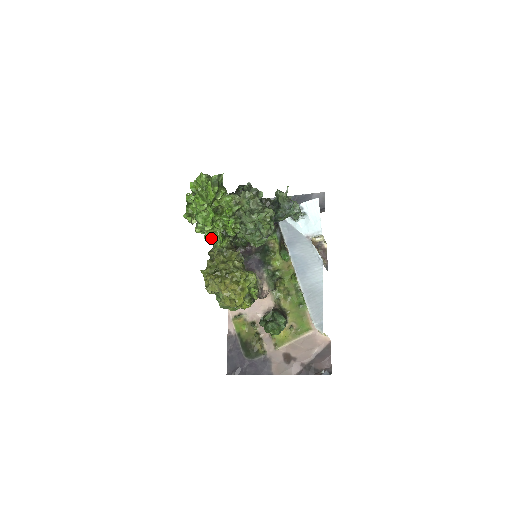
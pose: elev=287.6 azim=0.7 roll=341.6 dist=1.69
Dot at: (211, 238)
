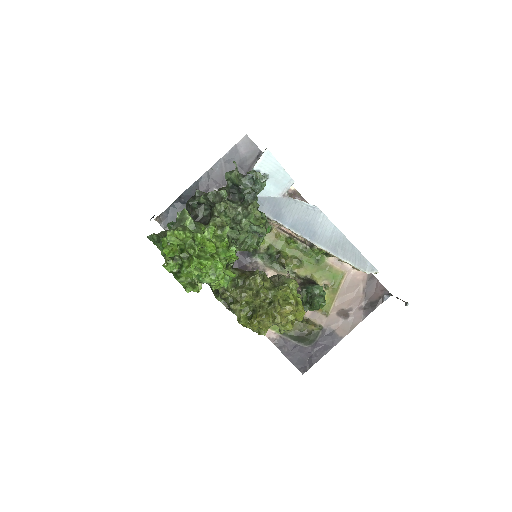
Dot at: (220, 283)
